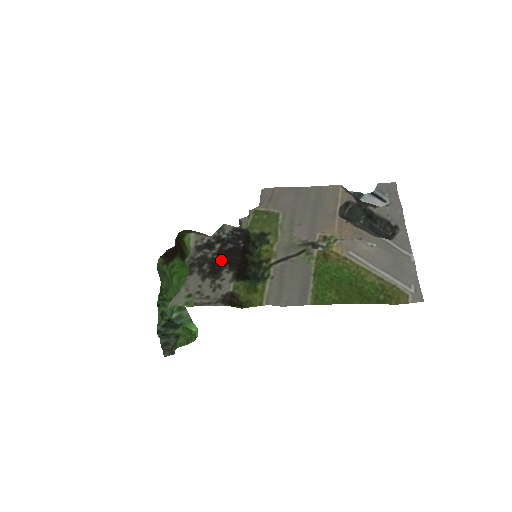
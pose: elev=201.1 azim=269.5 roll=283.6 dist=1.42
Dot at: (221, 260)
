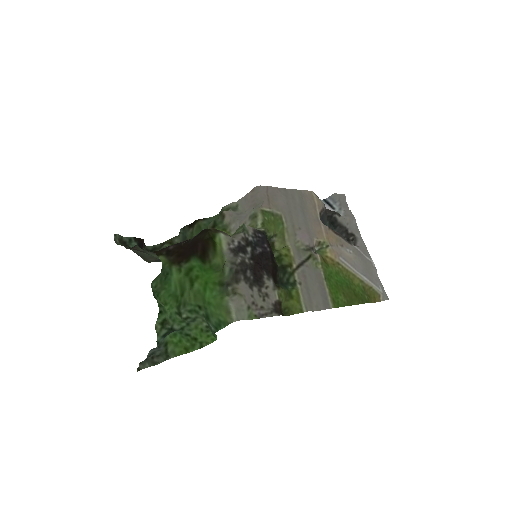
Dot at: (258, 266)
